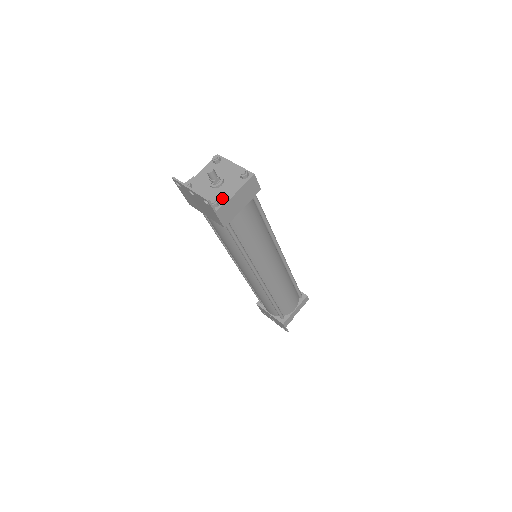
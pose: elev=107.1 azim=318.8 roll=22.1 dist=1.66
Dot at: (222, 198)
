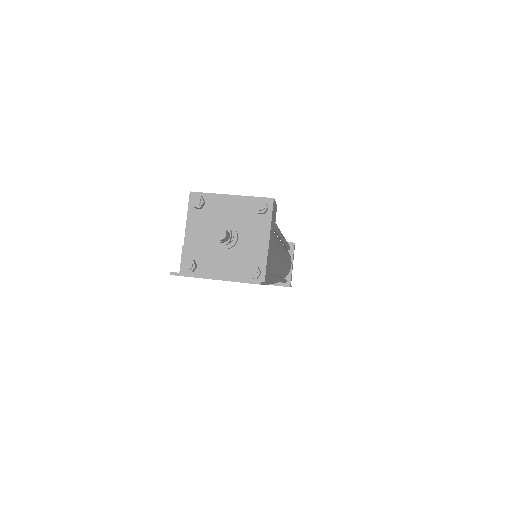
Dot at: (257, 259)
